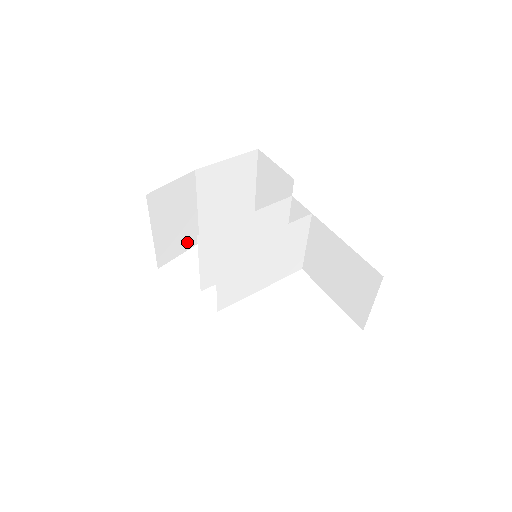
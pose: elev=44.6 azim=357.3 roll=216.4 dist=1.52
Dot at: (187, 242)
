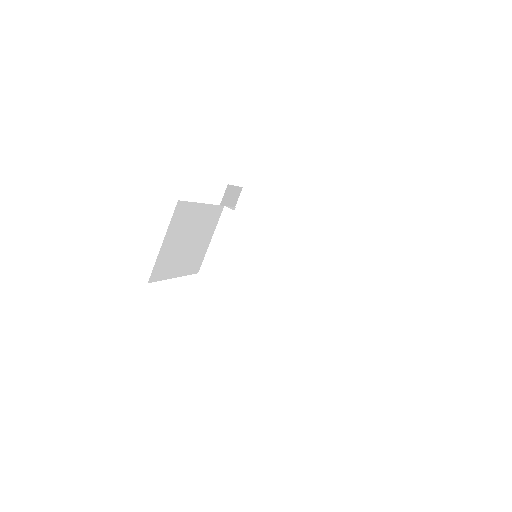
Dot at: occluded
